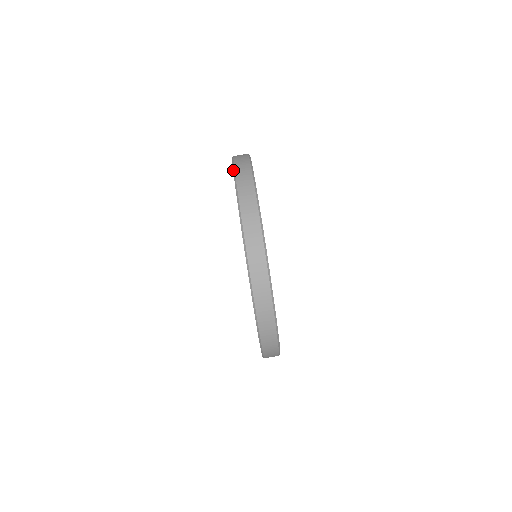
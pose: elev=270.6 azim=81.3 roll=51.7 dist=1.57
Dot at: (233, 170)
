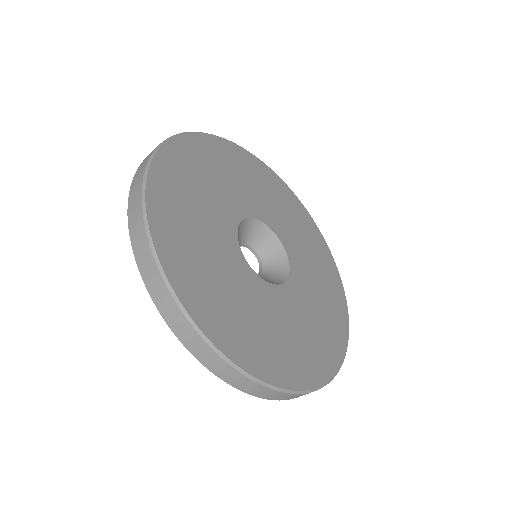
Dot at: occluded
